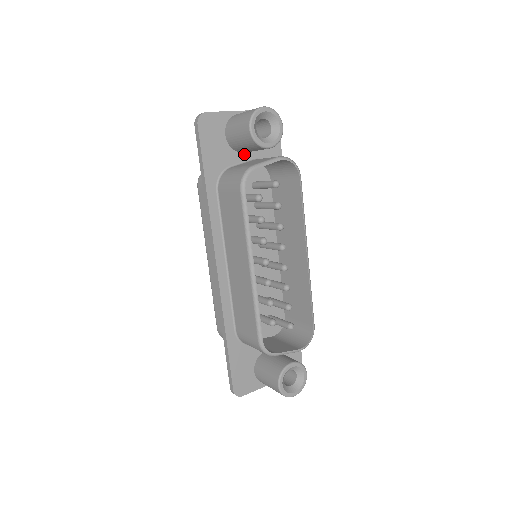
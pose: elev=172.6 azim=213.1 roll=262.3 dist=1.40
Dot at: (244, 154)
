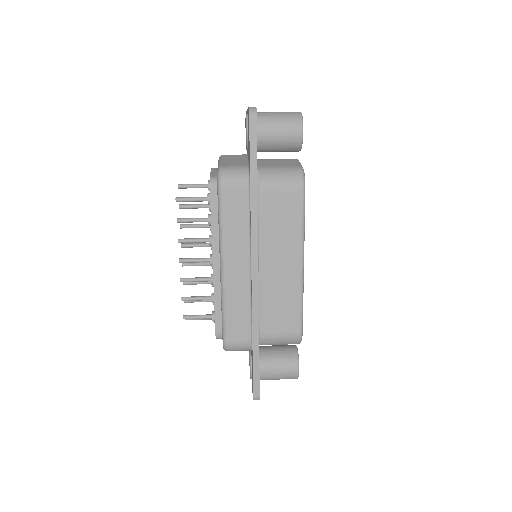
Dot at: occluded
